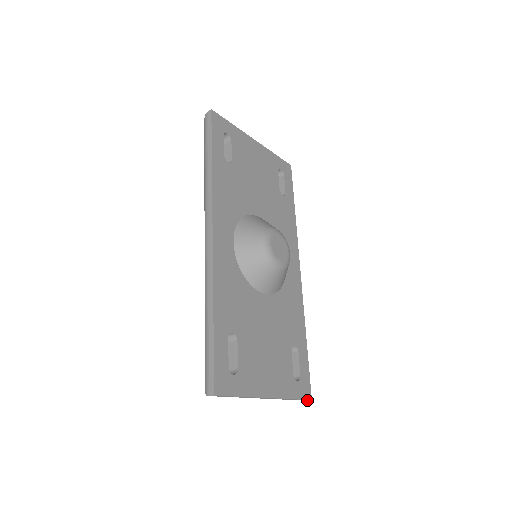
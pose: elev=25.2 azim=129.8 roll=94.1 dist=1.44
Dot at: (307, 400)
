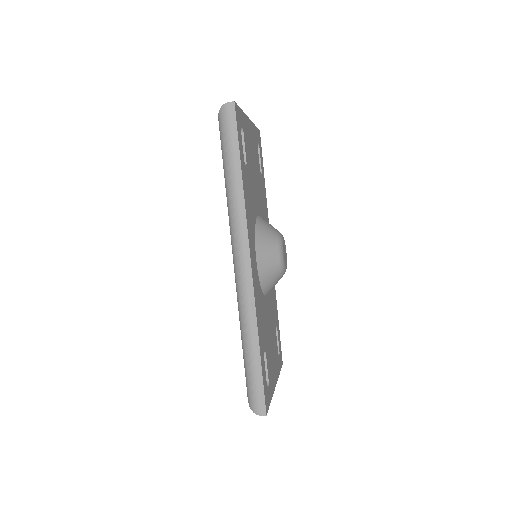
Dot at: occluded
